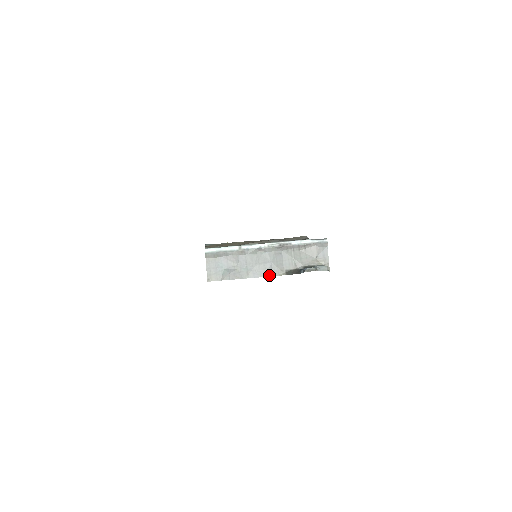
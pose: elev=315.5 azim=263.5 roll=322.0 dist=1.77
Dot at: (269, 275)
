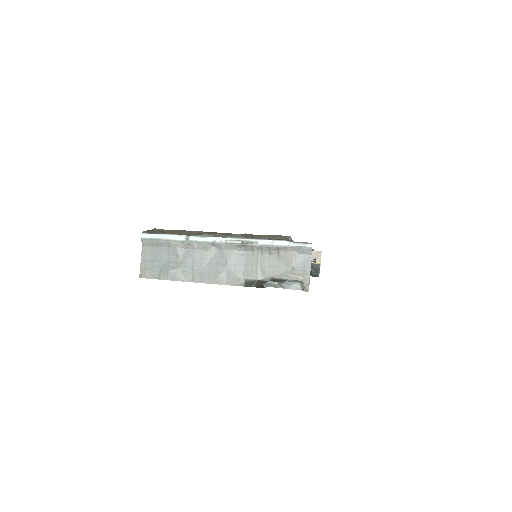
Dot at: (221, 282)
